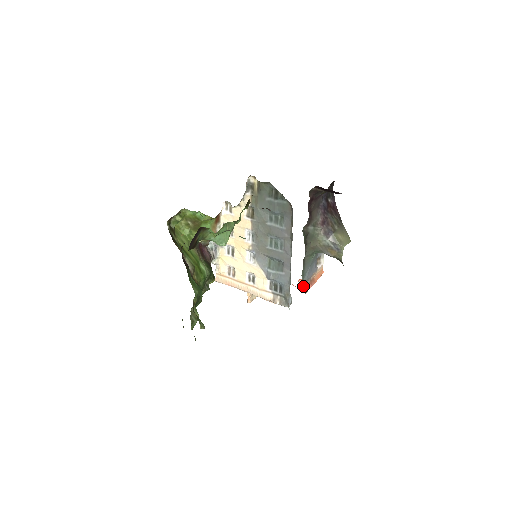
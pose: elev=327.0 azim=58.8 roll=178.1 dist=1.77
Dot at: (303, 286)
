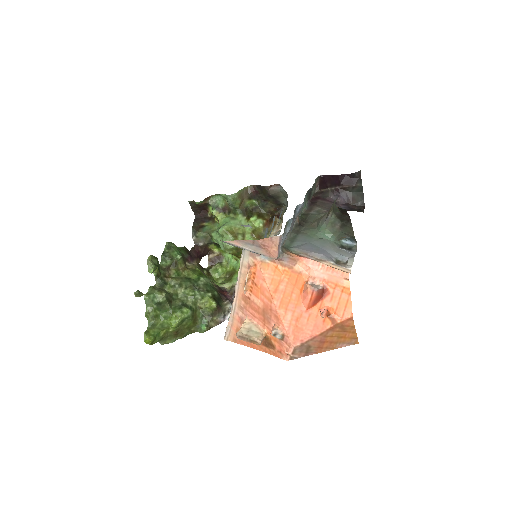
Dot at: (288, 249)
